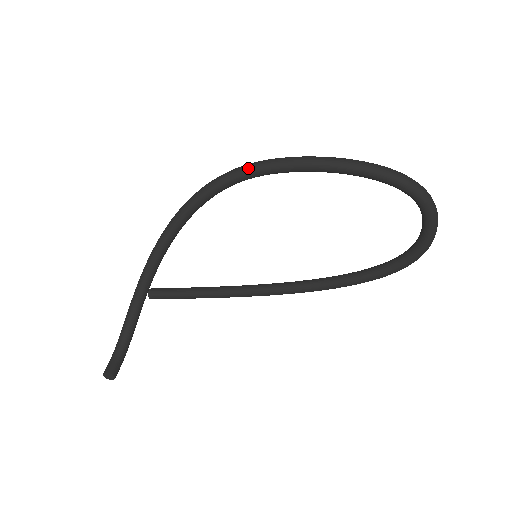
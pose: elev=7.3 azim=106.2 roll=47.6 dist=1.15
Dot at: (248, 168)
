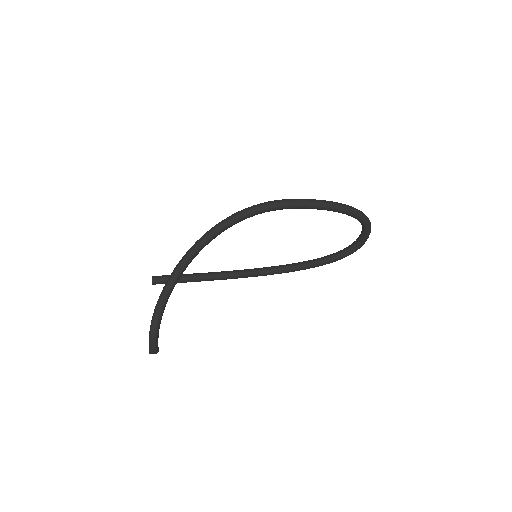
Dot at: (272, 205)
